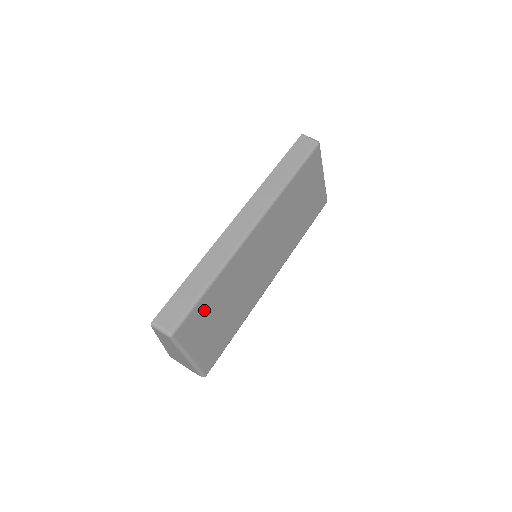
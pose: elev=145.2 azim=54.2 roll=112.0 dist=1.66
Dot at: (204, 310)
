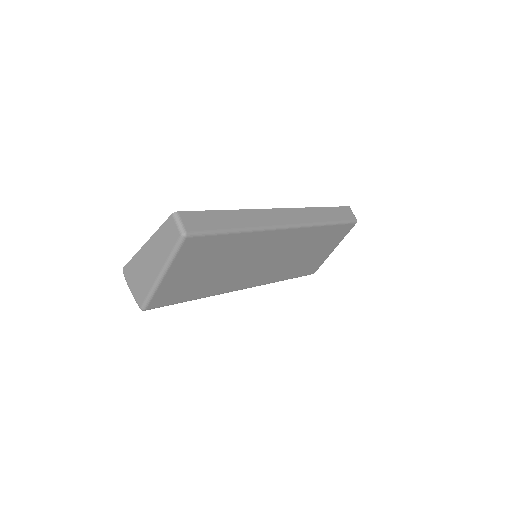
Dot at: (213, 247)
